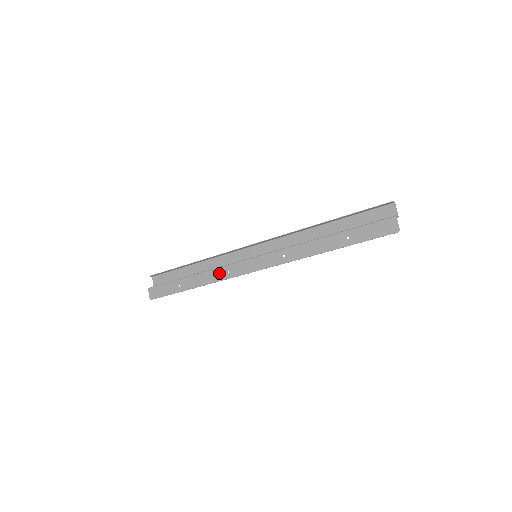
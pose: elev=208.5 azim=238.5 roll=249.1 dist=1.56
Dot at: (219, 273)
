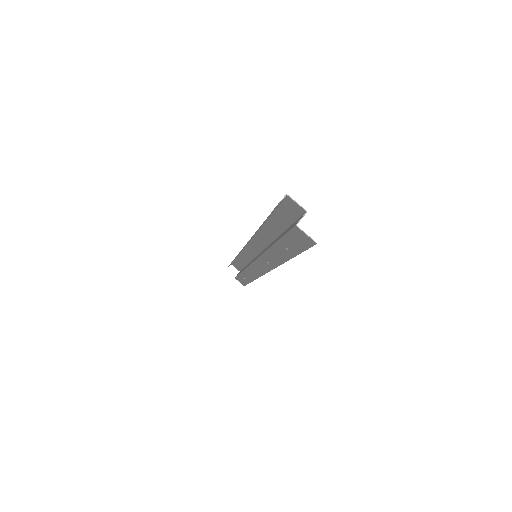
Dot at: (251, 272)
